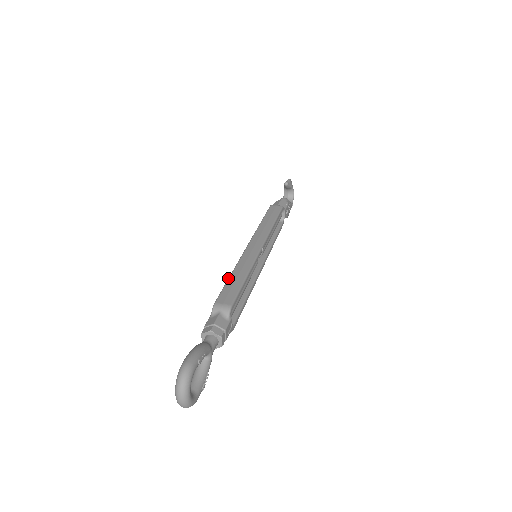
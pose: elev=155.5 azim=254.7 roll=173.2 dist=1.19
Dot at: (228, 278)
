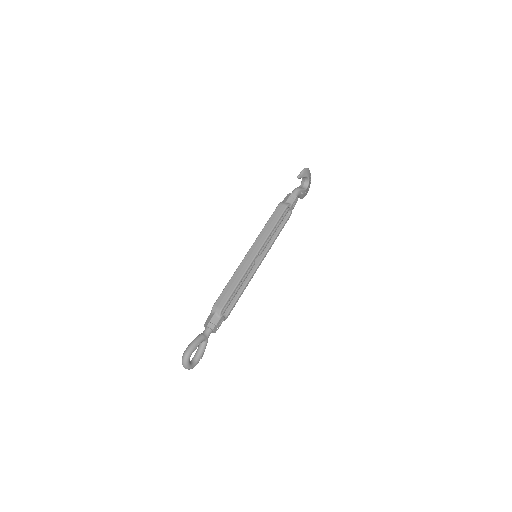
Dot at: (227, 283)
